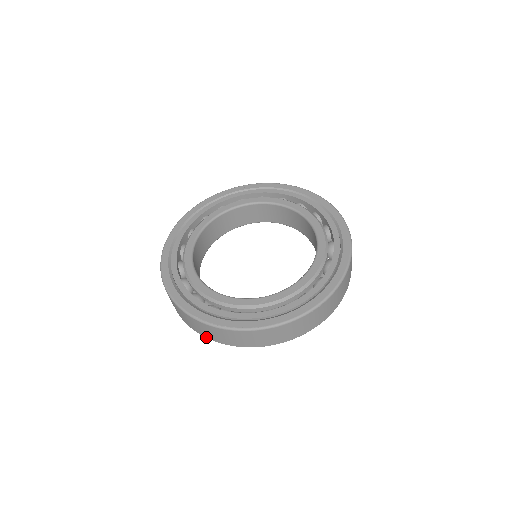
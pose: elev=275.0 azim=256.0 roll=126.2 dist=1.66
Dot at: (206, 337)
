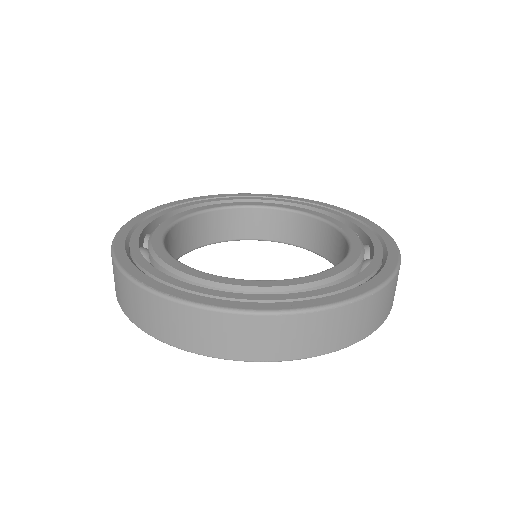
Dot at: (137, 325)
